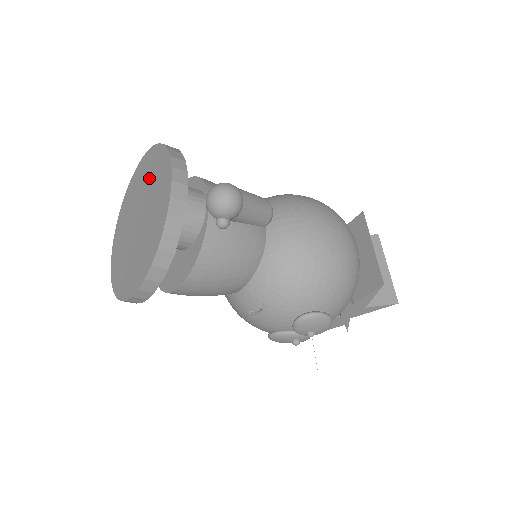
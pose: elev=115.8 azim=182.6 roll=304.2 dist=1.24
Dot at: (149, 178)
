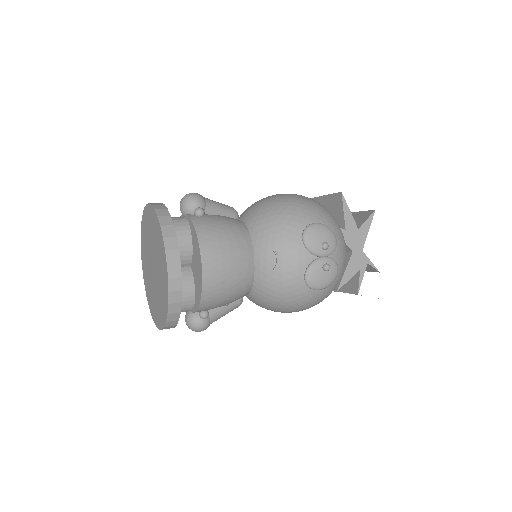
Dot at: (146, 244)
